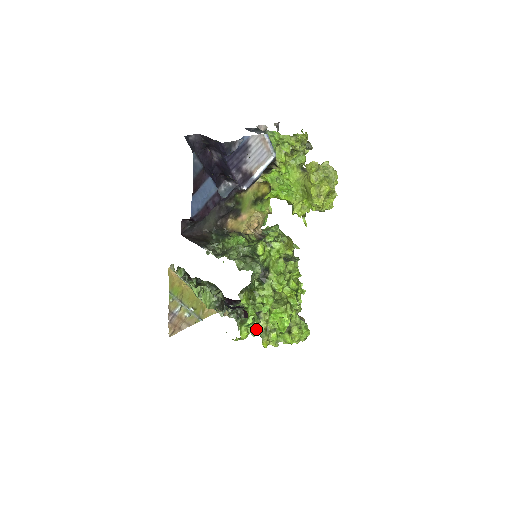
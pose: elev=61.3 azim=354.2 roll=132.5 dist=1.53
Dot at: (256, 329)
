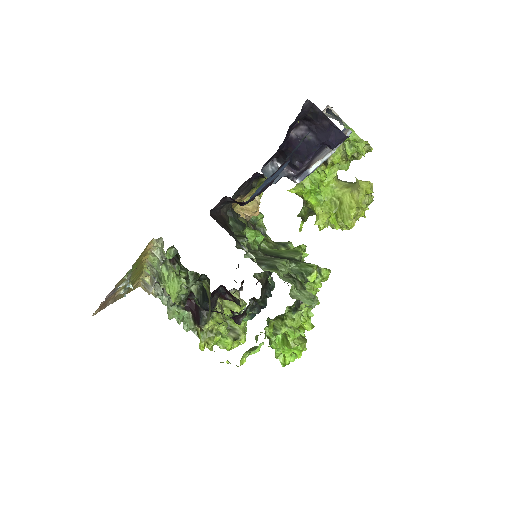
Dot at: (196, 326)
